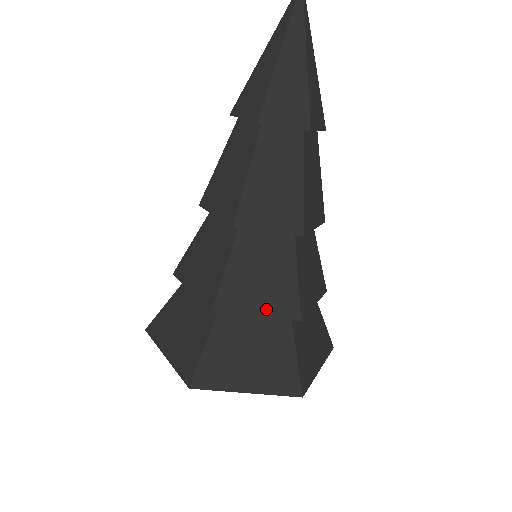
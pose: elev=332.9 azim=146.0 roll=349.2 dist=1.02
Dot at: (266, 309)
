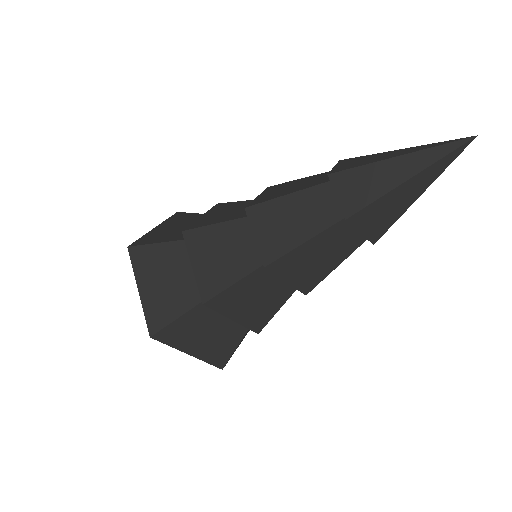
Dot at: (242, 319)
